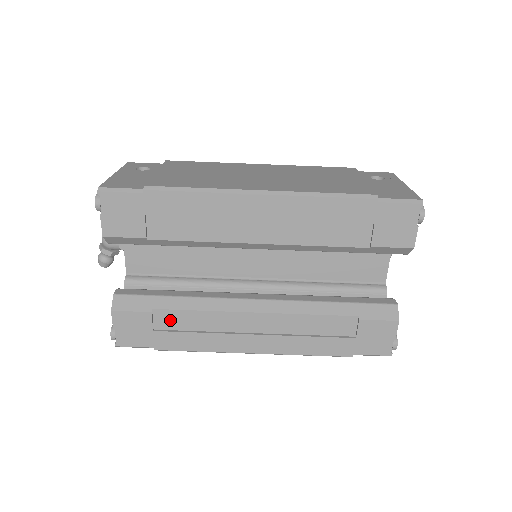
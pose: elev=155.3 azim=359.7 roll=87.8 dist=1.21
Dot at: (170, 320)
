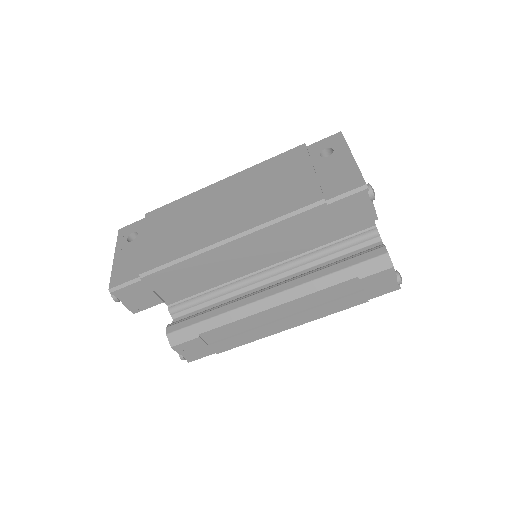
Dot at: (215, 335)
